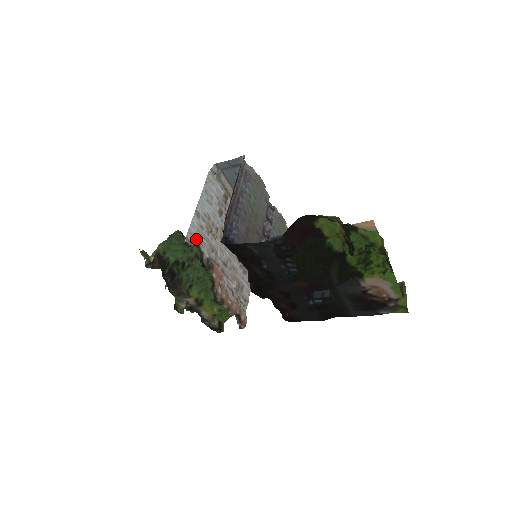
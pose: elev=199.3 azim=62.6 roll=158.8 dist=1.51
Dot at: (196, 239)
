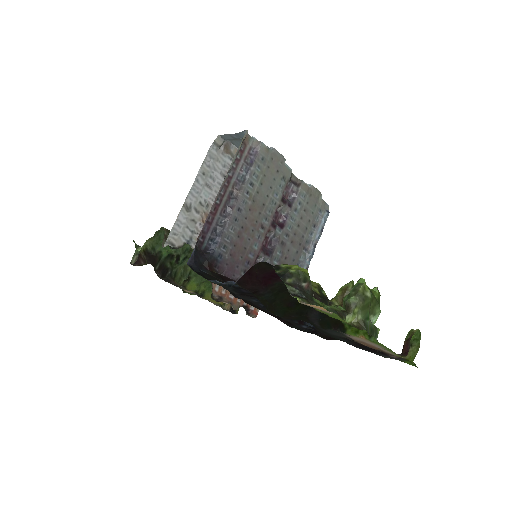
Dot at: (183, 238)
